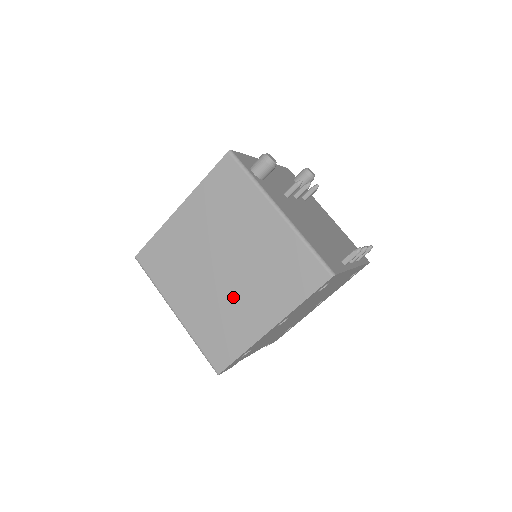
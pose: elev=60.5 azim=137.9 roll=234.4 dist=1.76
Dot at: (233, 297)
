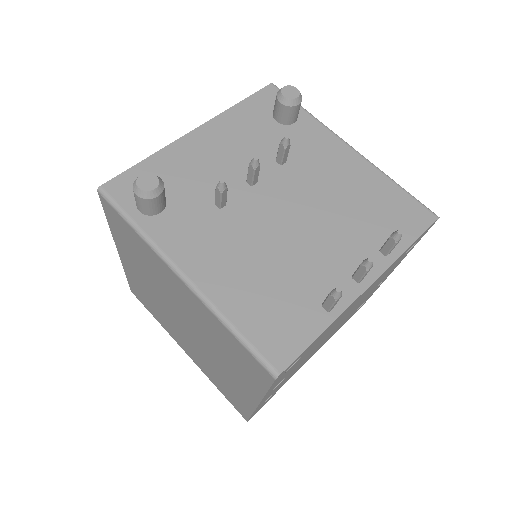
Dot at: (210, 358)
